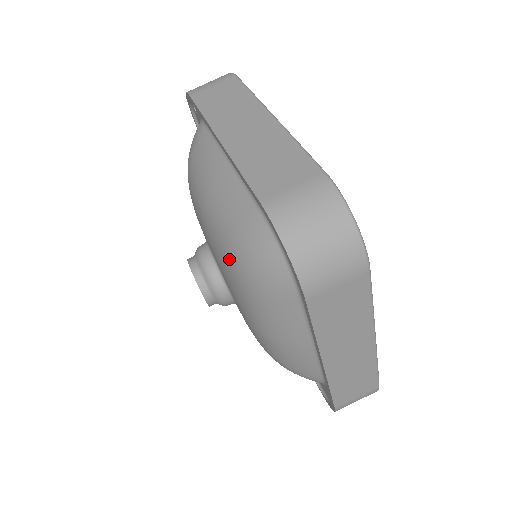
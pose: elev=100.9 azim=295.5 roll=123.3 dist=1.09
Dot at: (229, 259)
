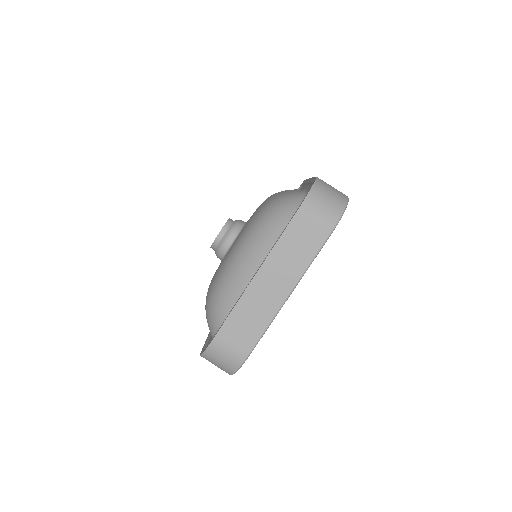
Dot at: (211, 292)
